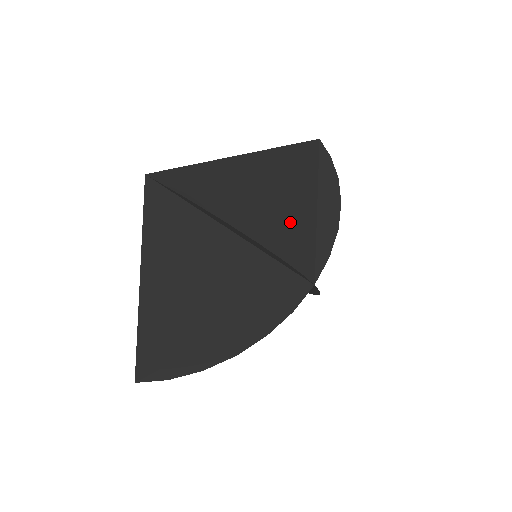
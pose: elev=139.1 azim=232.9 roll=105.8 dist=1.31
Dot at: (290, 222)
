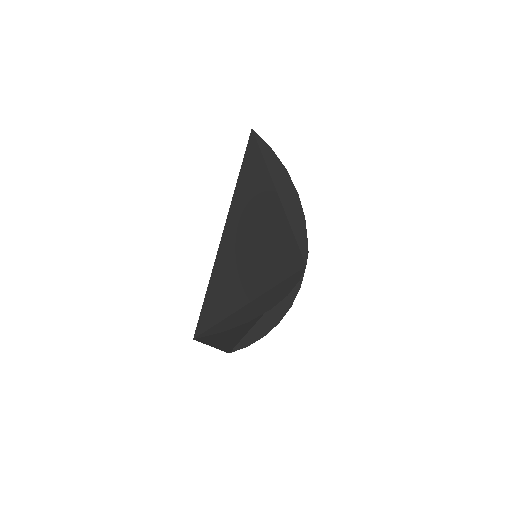
Dot at: (272, 244)
